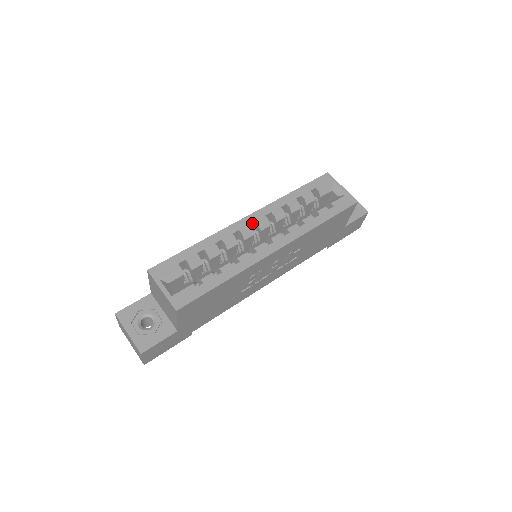
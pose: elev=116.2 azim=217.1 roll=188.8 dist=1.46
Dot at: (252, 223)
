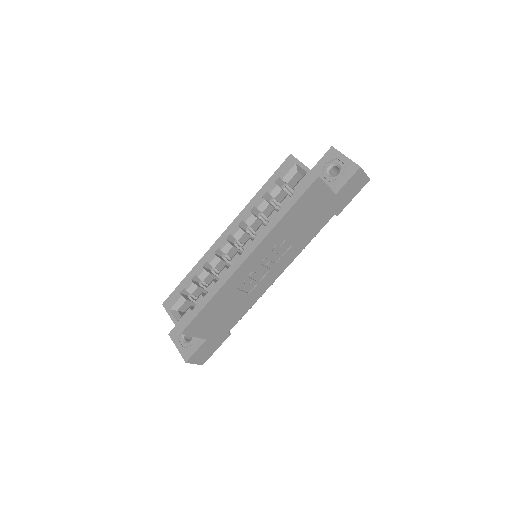
Dot at: (229, 236)
